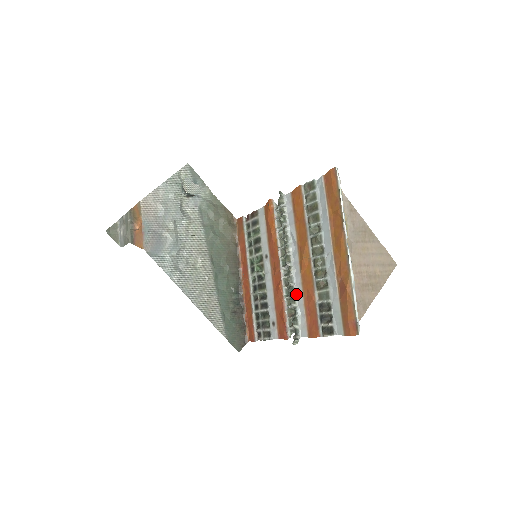
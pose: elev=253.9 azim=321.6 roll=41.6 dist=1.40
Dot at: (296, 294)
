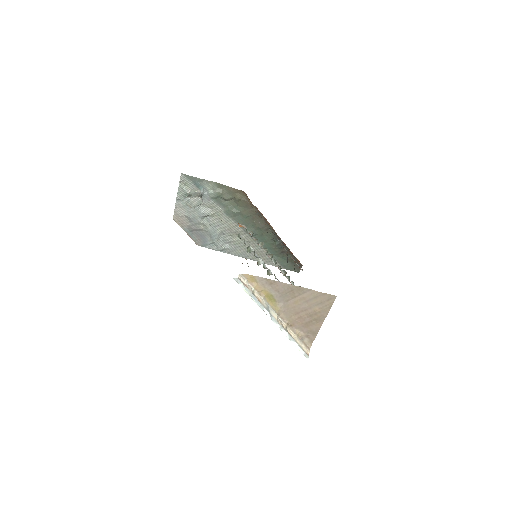
Dot at: occluded
